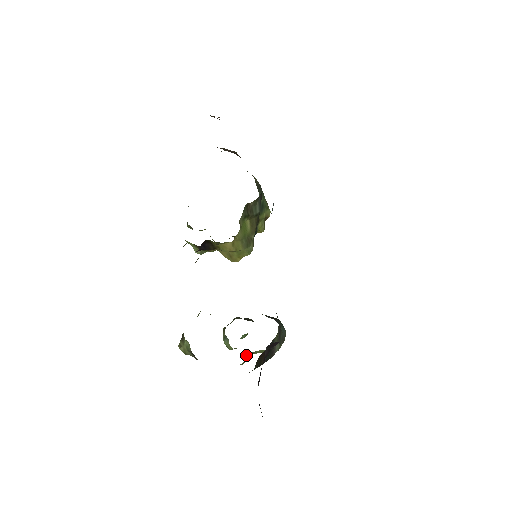
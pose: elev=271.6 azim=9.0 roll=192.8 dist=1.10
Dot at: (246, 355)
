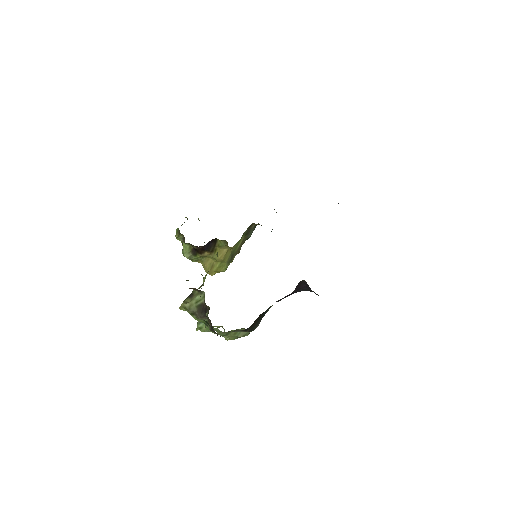
Dot at: occluded
